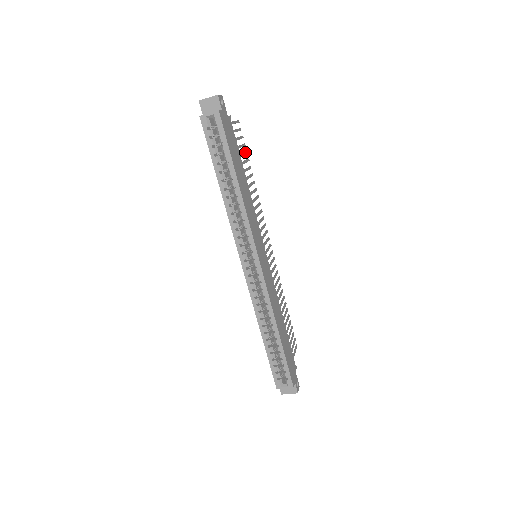
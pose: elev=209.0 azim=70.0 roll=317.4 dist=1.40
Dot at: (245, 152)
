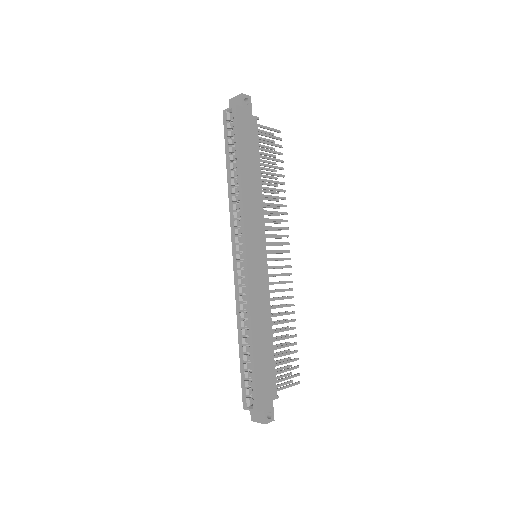
Dot at: (279, 160)
